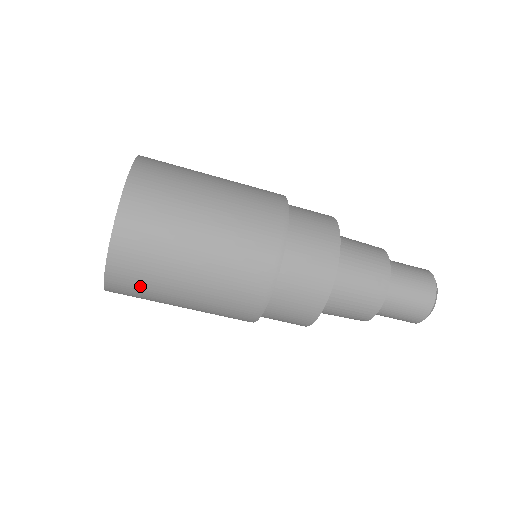
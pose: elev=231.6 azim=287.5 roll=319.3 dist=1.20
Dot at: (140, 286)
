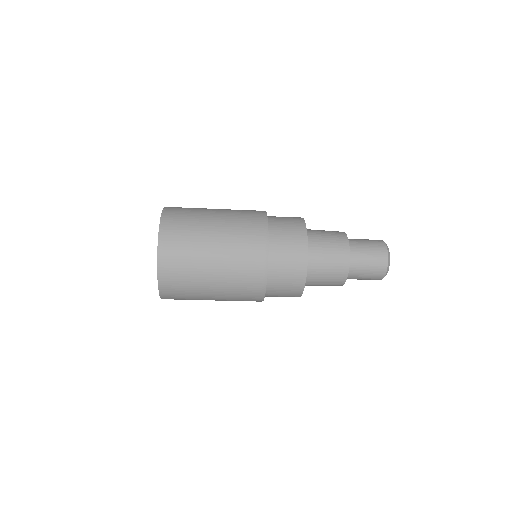
Dot at: (182, 292)
